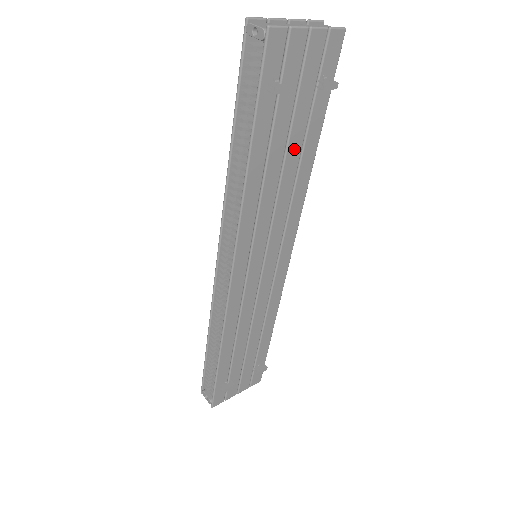
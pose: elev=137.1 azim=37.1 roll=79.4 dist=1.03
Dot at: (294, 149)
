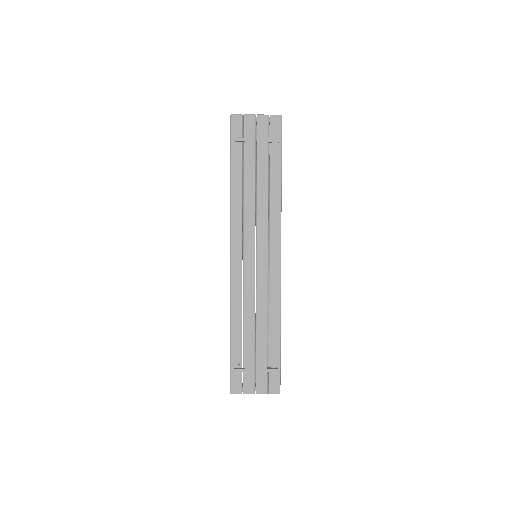
Dot at: (262, 177)
